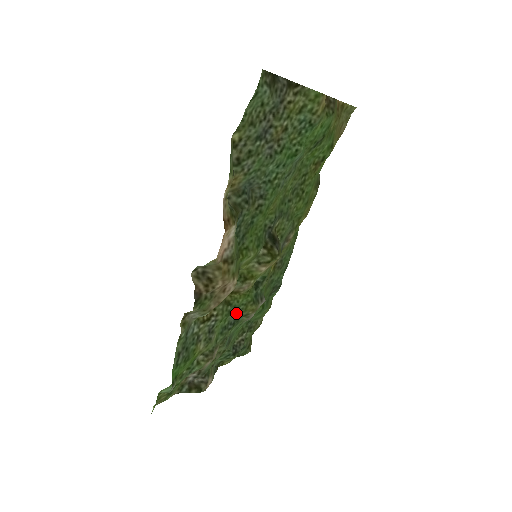
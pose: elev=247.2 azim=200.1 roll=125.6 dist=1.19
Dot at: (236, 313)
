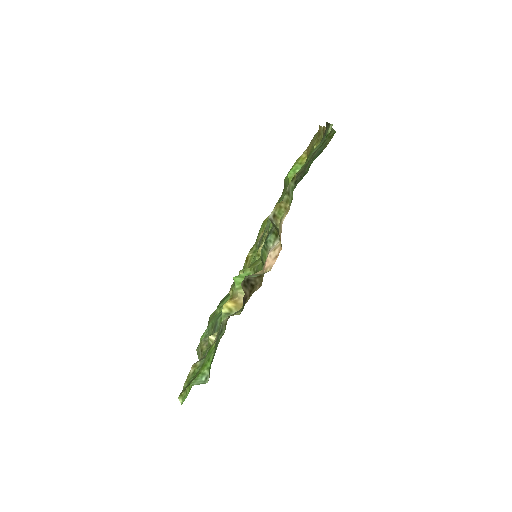
Dot at: occluded
